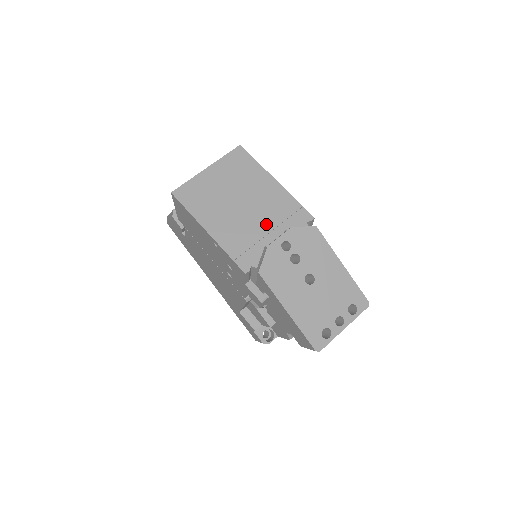
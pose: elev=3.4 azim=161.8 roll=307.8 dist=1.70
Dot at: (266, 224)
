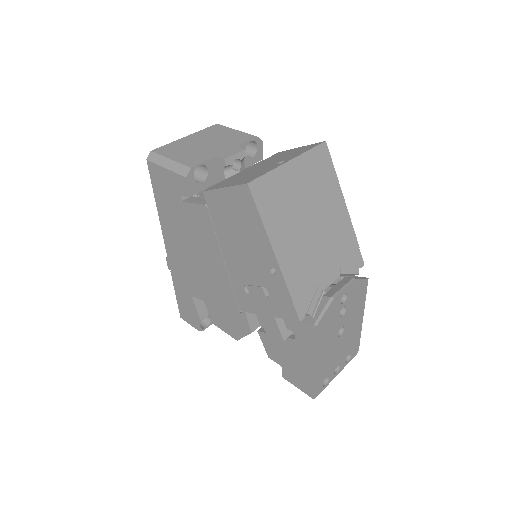
Dot at: (328, 262)
